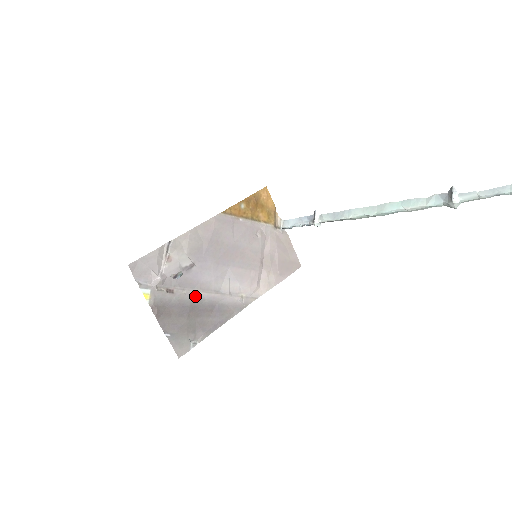
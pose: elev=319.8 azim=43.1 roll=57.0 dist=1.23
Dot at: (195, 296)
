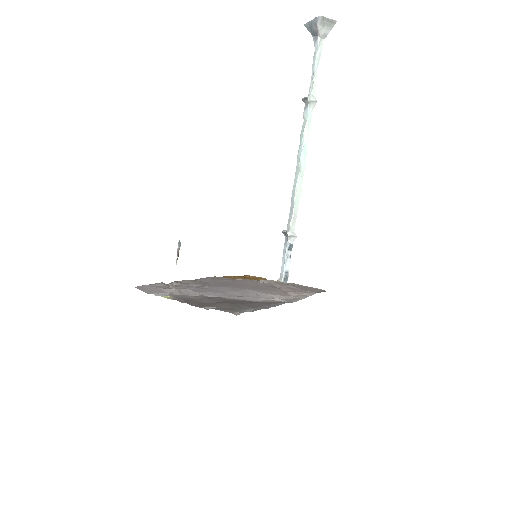
Dot at: occluded
